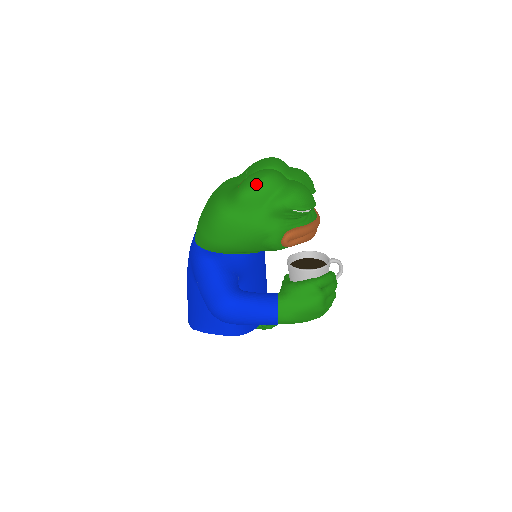
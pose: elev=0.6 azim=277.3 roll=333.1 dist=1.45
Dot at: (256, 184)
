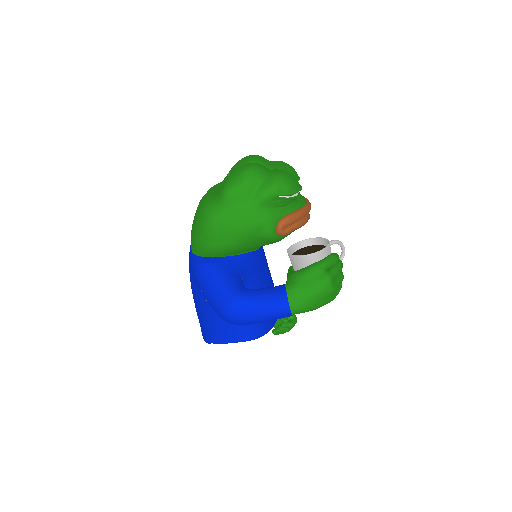
Dot at: (238, 179)
